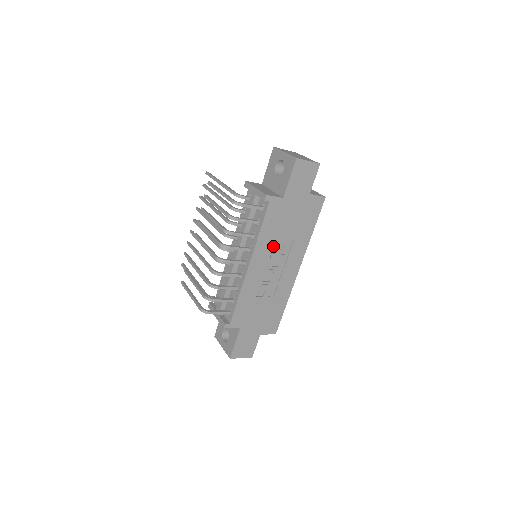
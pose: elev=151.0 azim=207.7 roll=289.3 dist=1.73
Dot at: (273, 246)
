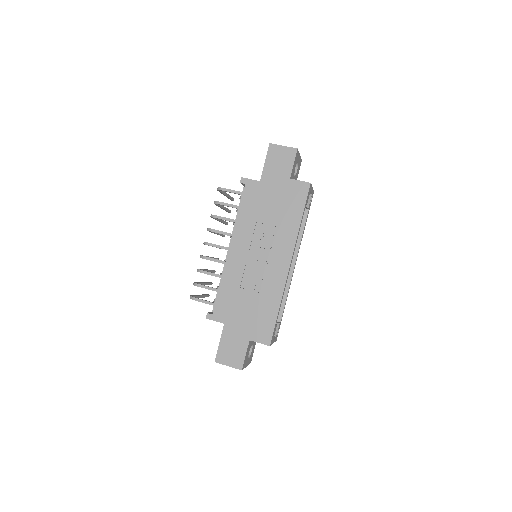
Dot at: (255, 232)
